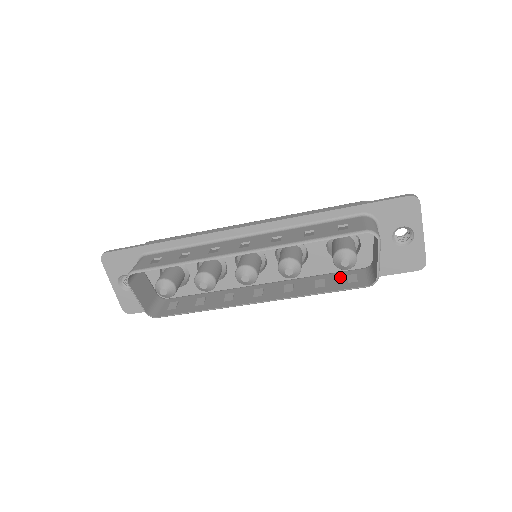
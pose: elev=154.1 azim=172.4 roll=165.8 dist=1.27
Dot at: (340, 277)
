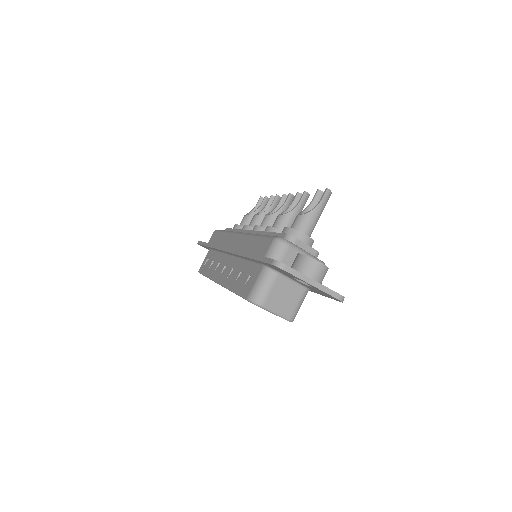
Dot at: occluded
